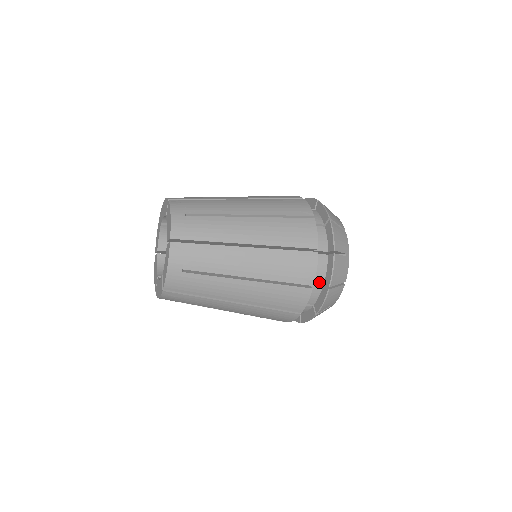
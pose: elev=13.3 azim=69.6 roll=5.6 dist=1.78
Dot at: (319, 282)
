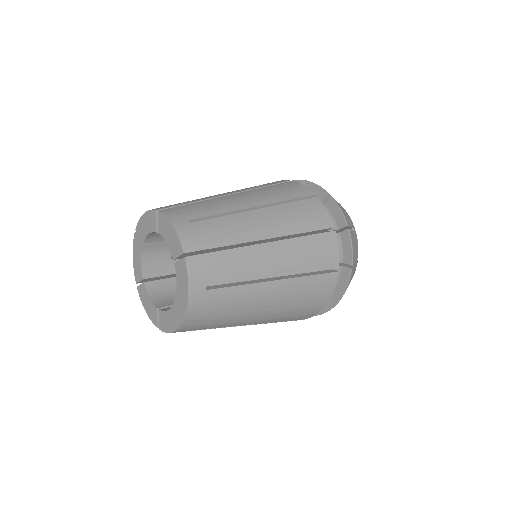
Dot at: occluded
